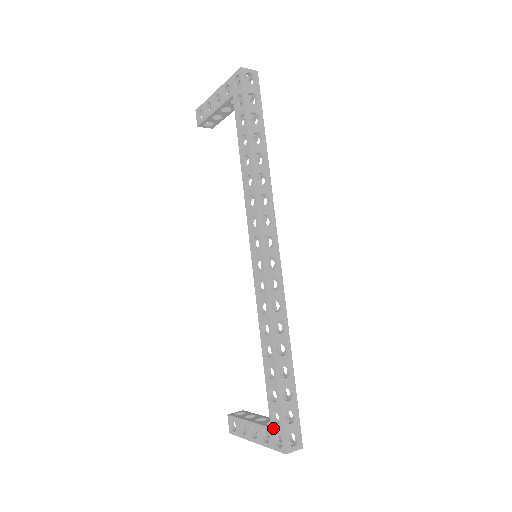
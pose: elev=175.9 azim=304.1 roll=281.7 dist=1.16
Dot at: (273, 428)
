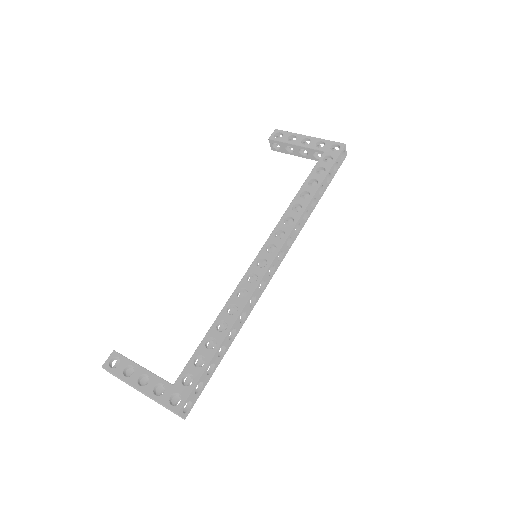
Dot at: (177, 386)
